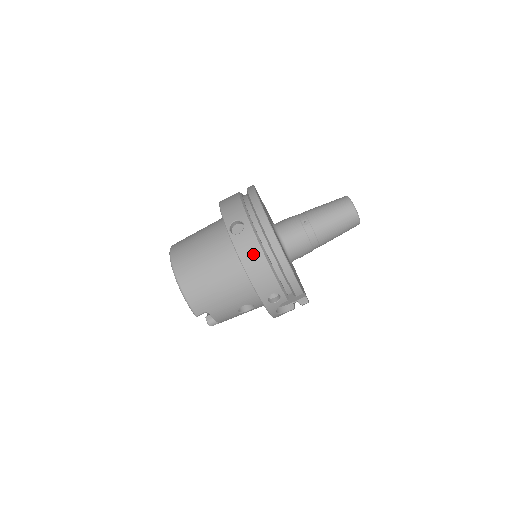
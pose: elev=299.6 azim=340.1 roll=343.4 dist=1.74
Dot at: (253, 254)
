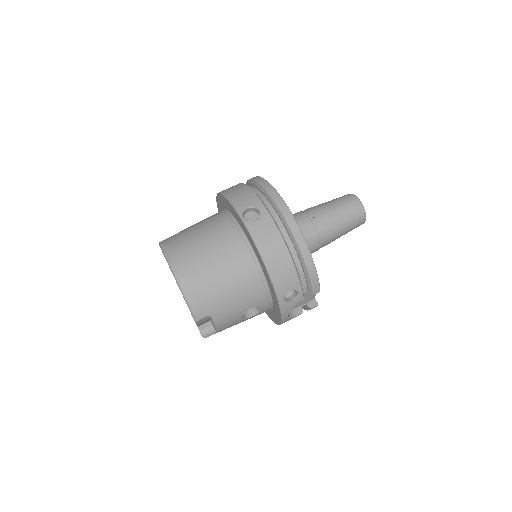
Dot at: (273, 243)
